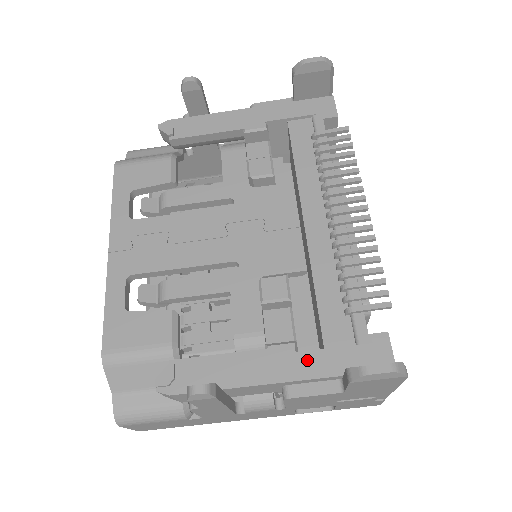
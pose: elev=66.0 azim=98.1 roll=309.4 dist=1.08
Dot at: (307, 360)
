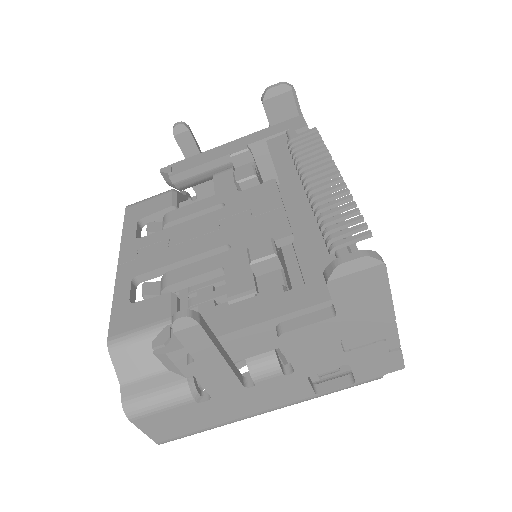
Dot at: (295, 295)
